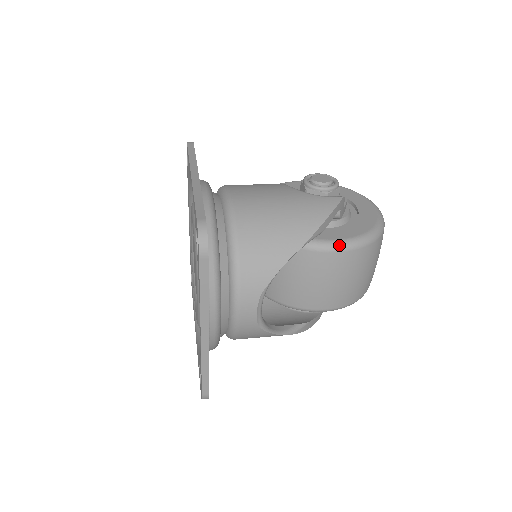
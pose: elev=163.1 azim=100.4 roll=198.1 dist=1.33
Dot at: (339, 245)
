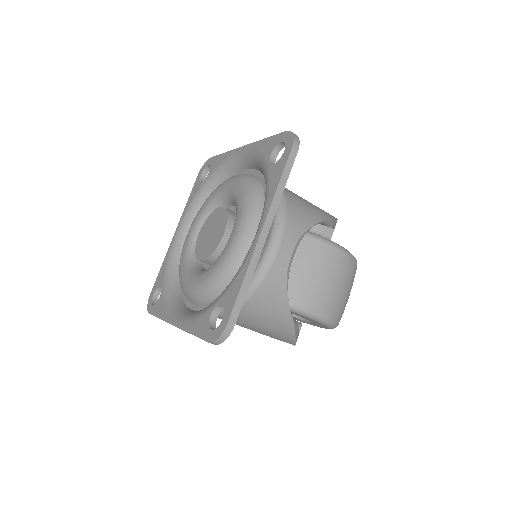
Dot at: (340, 246)
